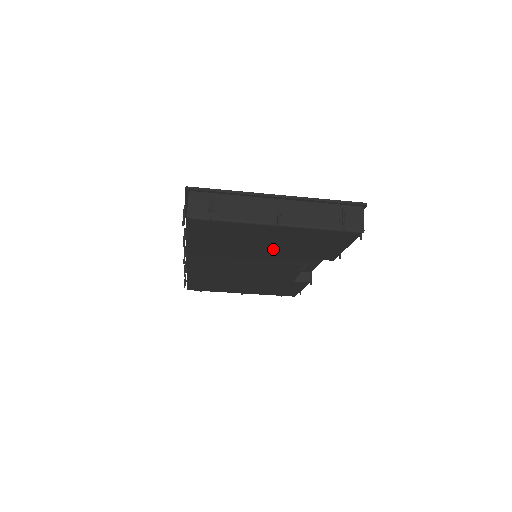
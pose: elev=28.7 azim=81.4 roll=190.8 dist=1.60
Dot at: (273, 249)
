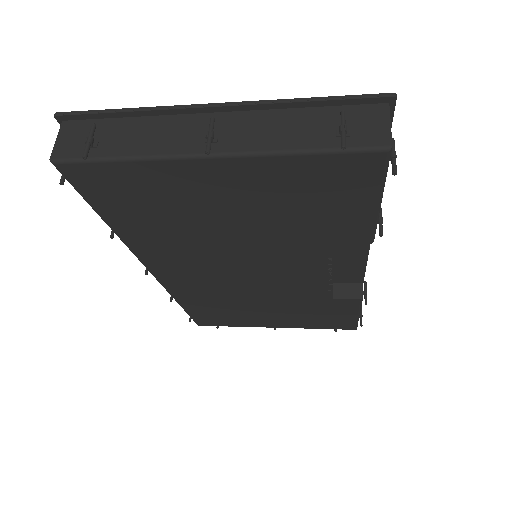
Dot at: (249, 226)
